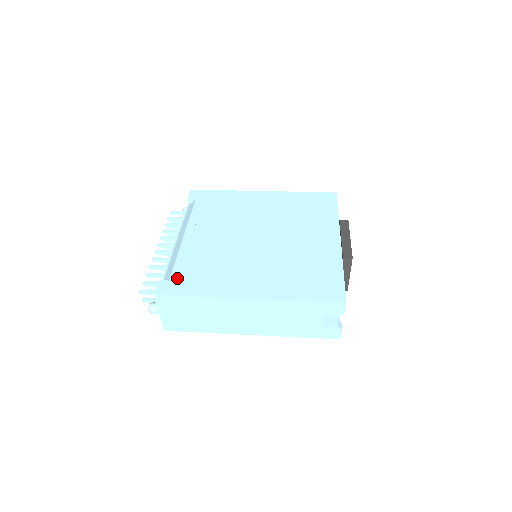
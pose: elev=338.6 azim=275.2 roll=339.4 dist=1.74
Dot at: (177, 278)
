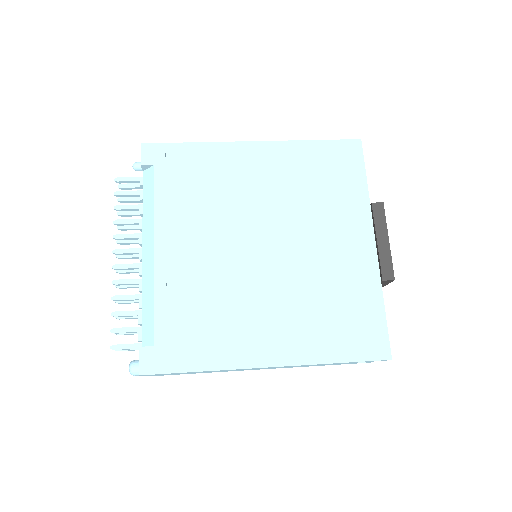
Dot at: (164, 340)
